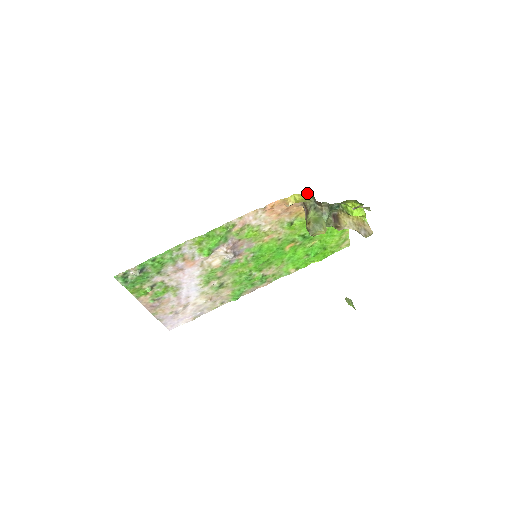
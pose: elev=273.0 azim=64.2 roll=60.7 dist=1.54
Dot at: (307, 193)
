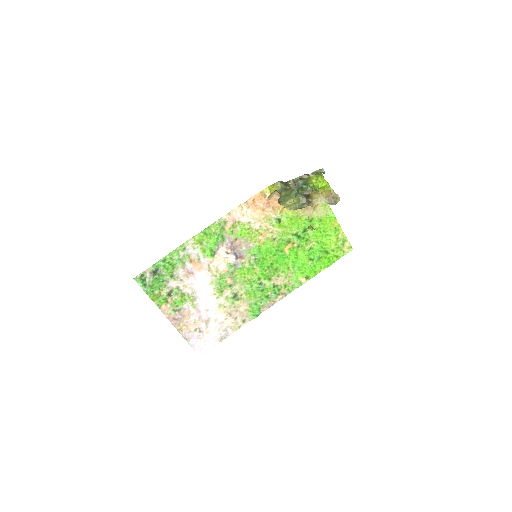
Dot at: (277, 182)
